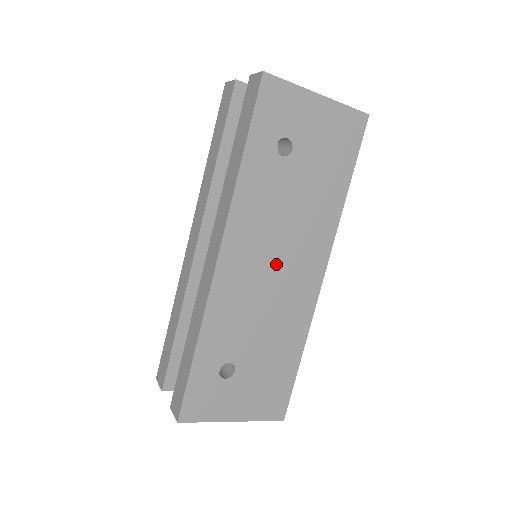
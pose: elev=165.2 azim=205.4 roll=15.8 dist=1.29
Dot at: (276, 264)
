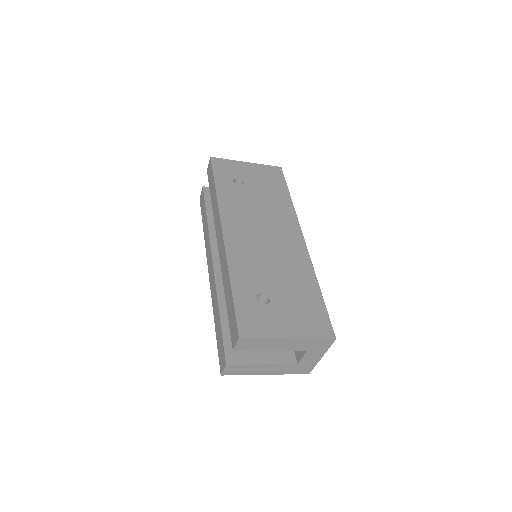
Dot at: (265, 234)
